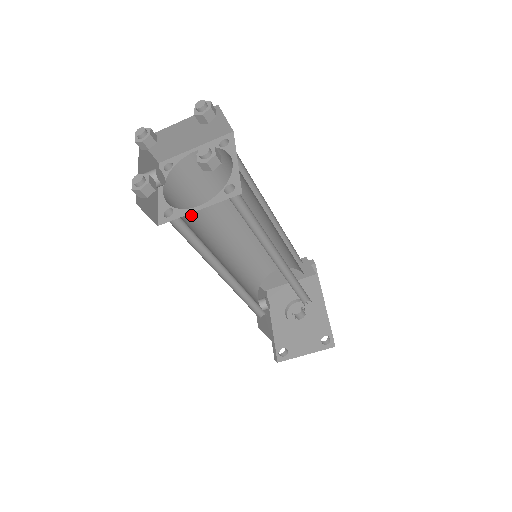
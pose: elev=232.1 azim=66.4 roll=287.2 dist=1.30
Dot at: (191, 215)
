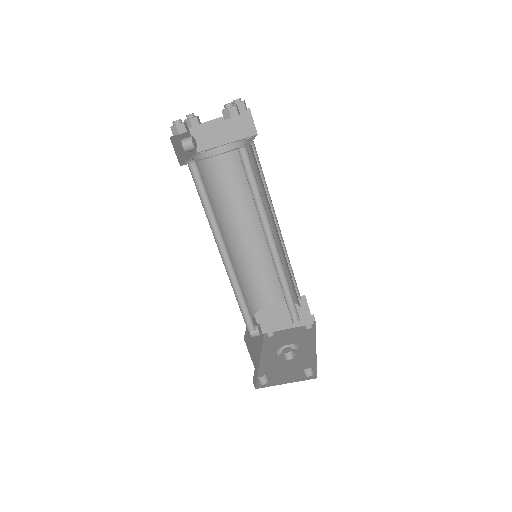
Dot at: (210, 196)
